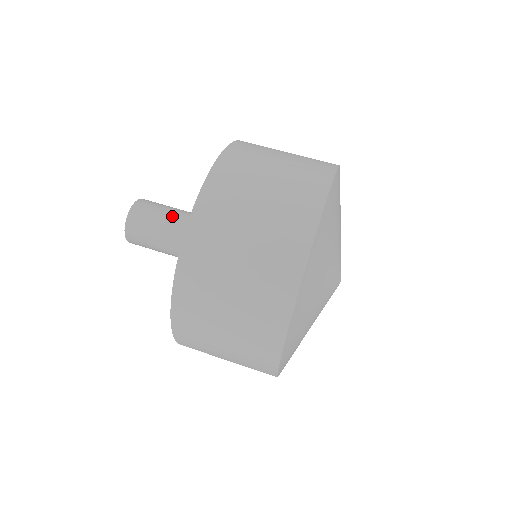
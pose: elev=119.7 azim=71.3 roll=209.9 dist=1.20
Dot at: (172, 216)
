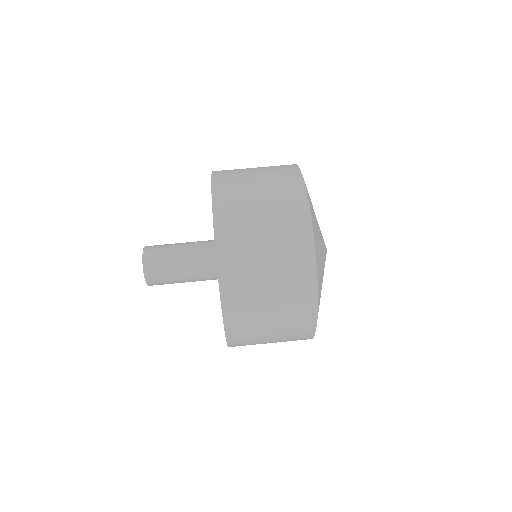
Dot at: (181, 273)
